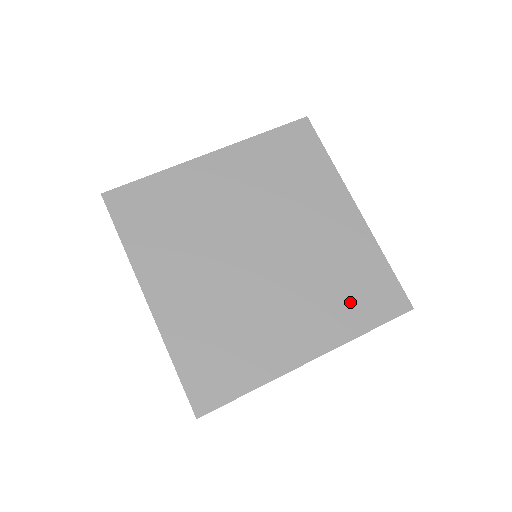
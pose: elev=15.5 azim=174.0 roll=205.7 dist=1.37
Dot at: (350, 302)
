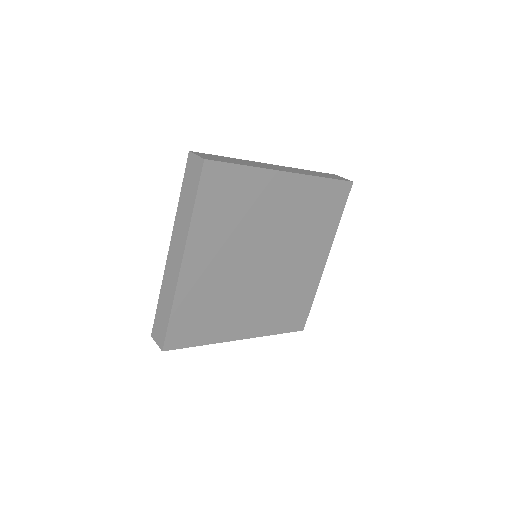
Dot at: (282, 315)
